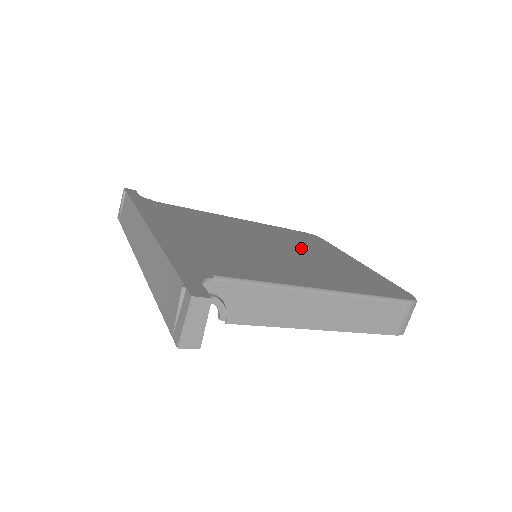
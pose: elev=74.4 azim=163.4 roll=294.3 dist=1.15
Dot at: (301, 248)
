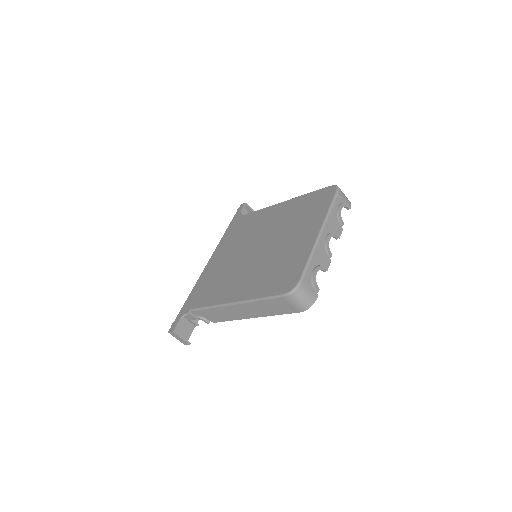
Dot at: (283, 235)
